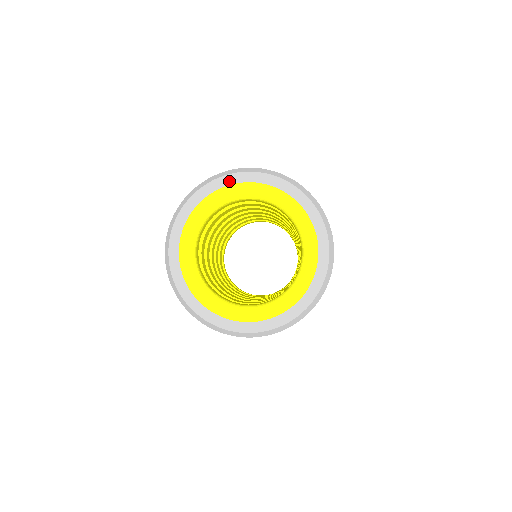
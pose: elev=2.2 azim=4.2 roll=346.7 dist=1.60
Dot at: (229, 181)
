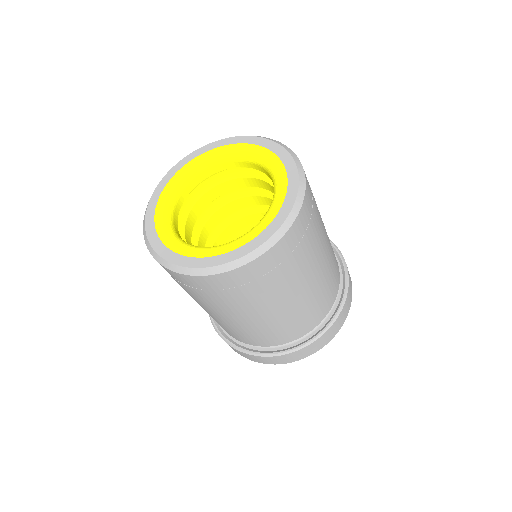
Dot at: (233, 141)
